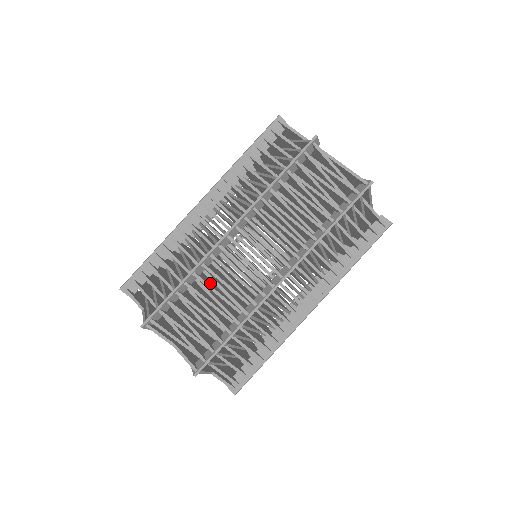
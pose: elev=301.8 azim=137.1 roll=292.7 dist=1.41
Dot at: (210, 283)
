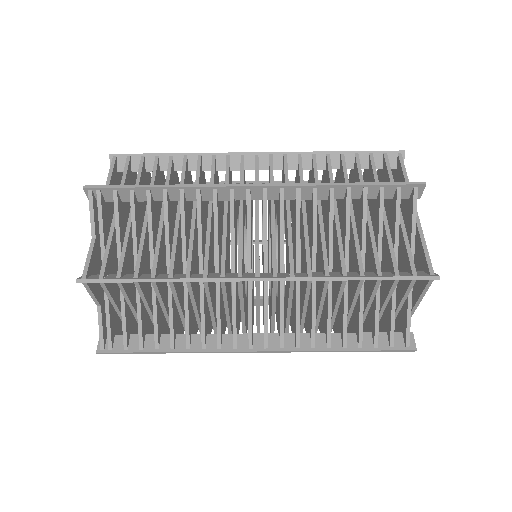
Dot at: (188, 220)
